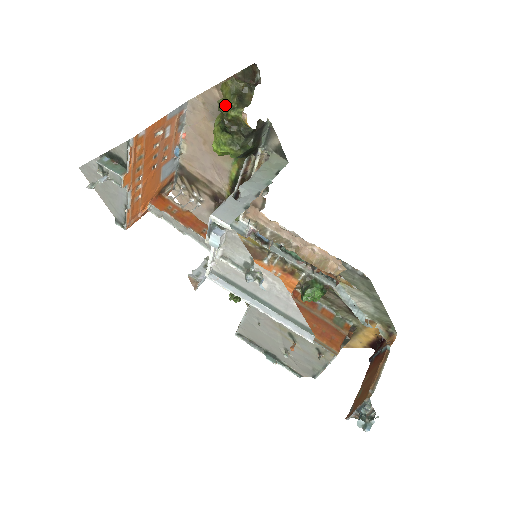
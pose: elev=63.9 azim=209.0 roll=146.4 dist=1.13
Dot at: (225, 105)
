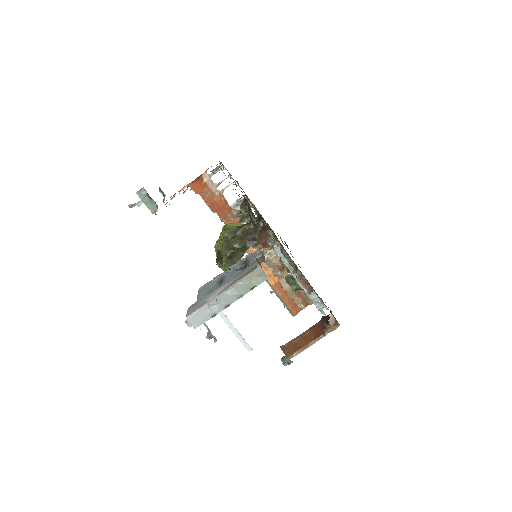
Dot at: (221, 250)
